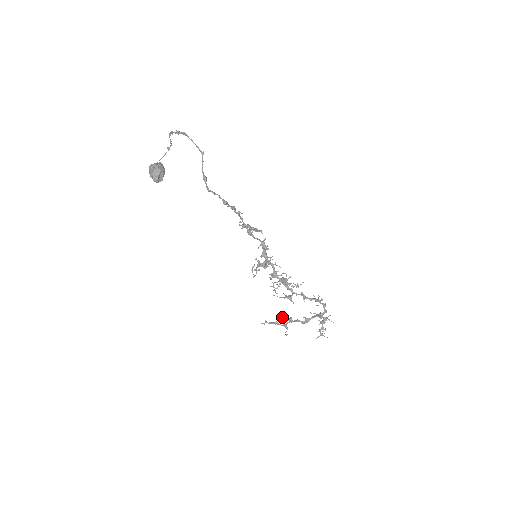
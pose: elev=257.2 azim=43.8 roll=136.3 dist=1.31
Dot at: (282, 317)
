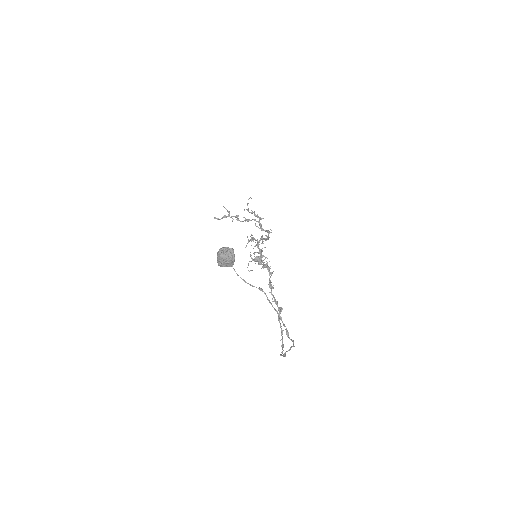
Dot at: occluded
